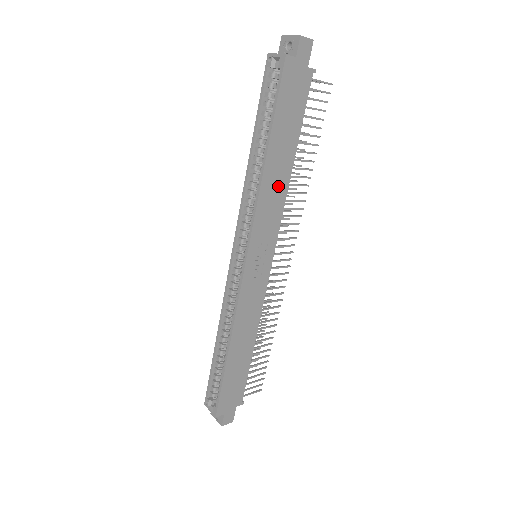
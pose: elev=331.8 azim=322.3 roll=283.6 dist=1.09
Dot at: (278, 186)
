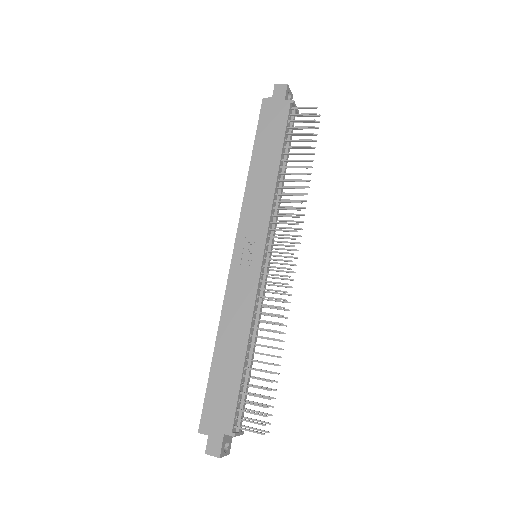
Dot at: (264, 187)
